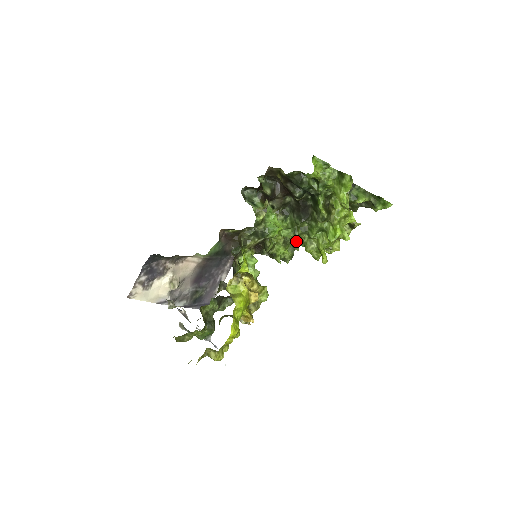
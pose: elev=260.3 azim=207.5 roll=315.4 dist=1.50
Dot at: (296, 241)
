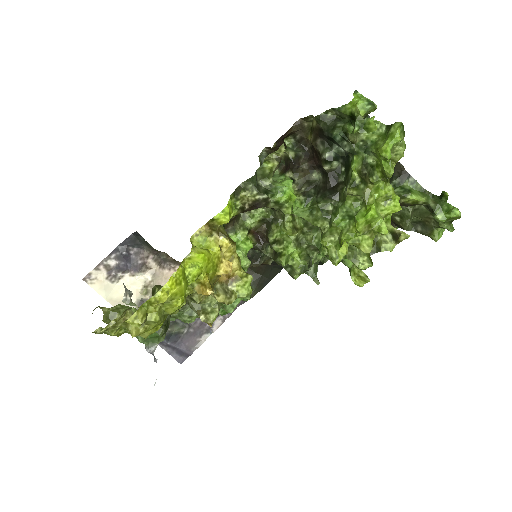
Dot at: (314, 244)
